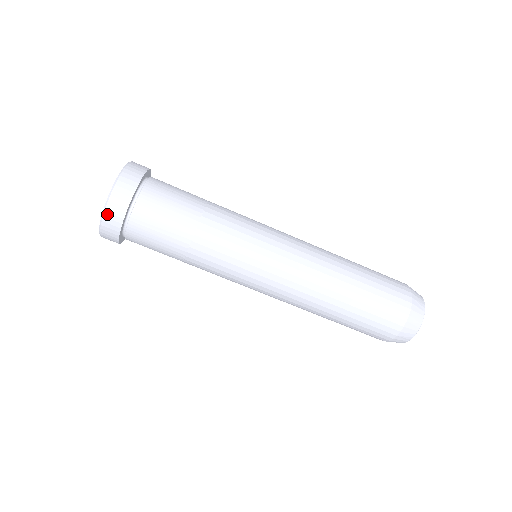
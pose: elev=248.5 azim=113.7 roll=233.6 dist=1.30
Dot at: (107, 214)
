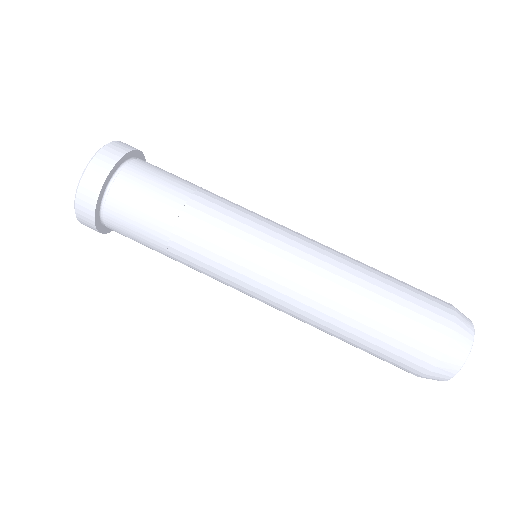
Dot at: (100, 155)
